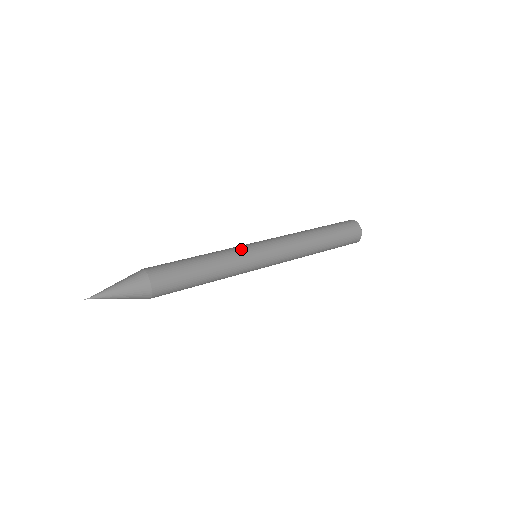
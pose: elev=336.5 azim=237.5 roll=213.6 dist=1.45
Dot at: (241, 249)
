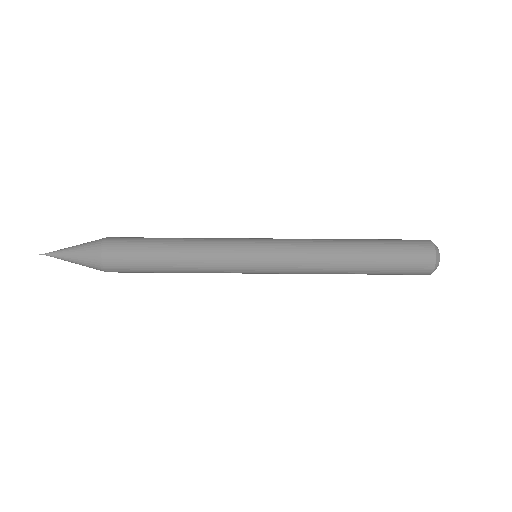
Dot at: (229, 259)
